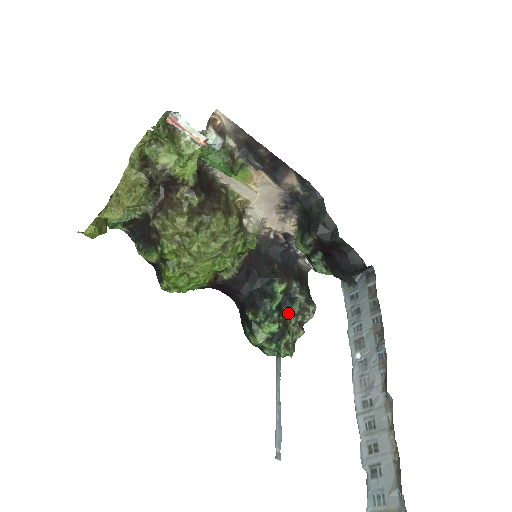
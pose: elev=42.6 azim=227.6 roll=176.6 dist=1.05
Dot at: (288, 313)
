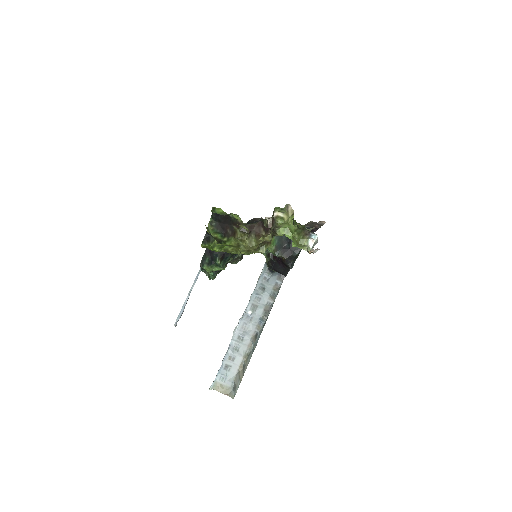
Dot at: occluded
